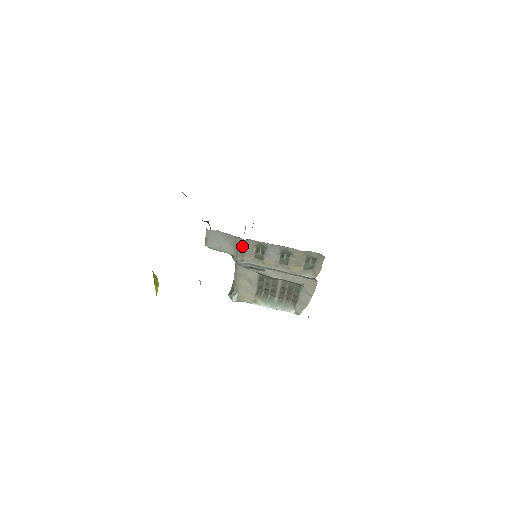
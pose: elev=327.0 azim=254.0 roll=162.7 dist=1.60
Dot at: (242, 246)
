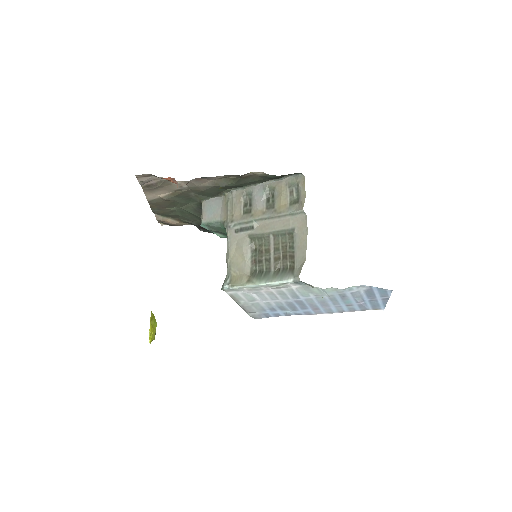
Dot at: (231, 203)
